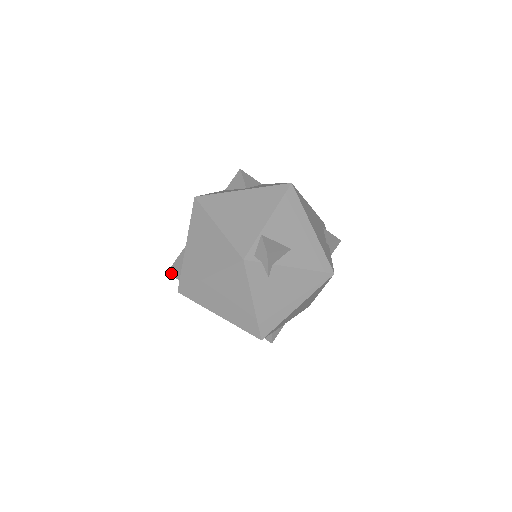
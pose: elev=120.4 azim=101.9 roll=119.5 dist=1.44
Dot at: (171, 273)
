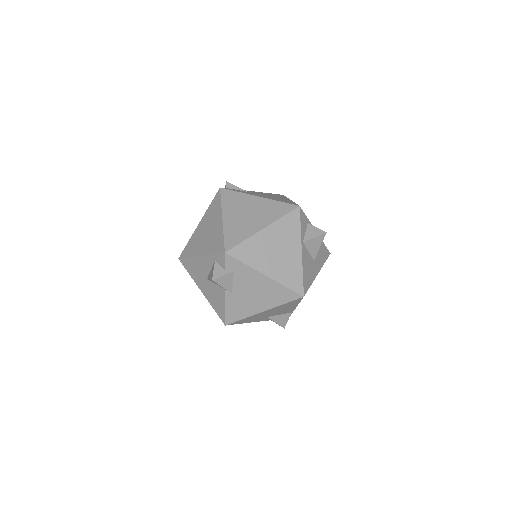
Dot at: (215, 277)
